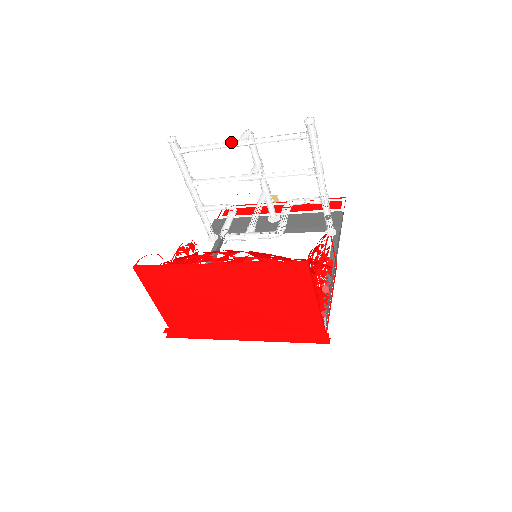
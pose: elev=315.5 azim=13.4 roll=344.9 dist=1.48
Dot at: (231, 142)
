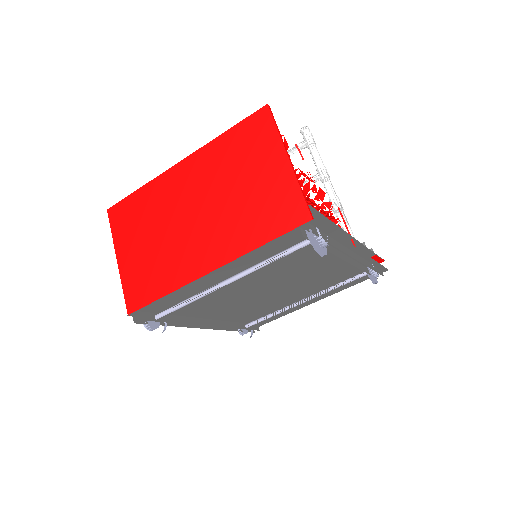
Dot at: occluded
